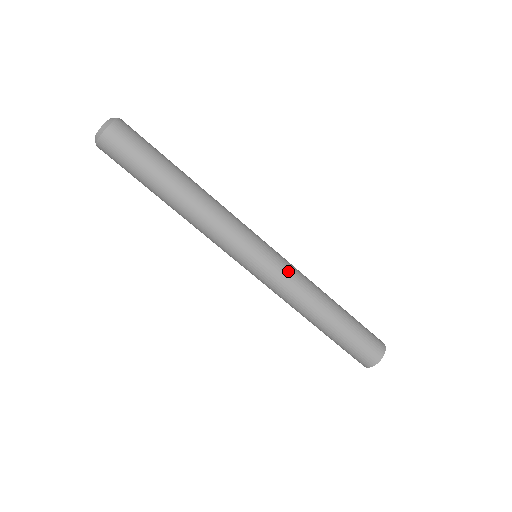
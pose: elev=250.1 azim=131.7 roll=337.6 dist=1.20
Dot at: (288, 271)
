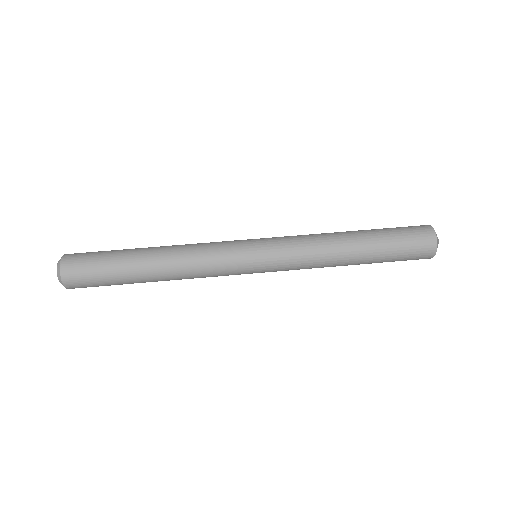
Dot at: occluded
